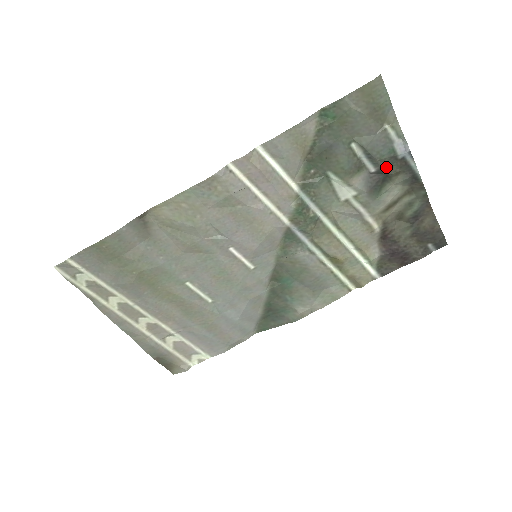
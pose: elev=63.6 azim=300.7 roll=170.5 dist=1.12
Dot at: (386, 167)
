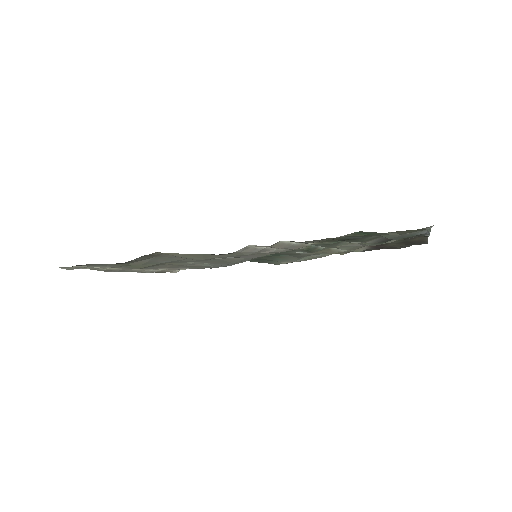
Dot at: occluded
